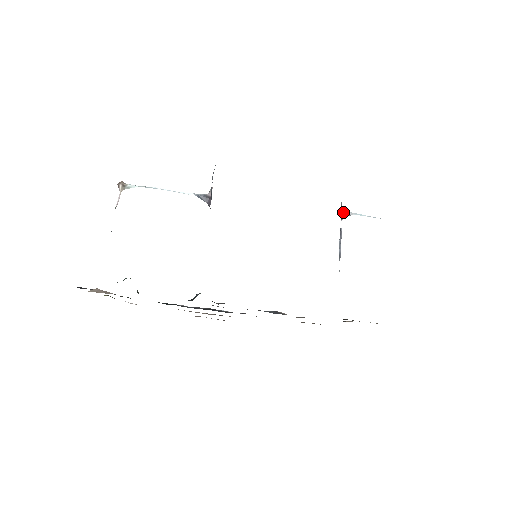
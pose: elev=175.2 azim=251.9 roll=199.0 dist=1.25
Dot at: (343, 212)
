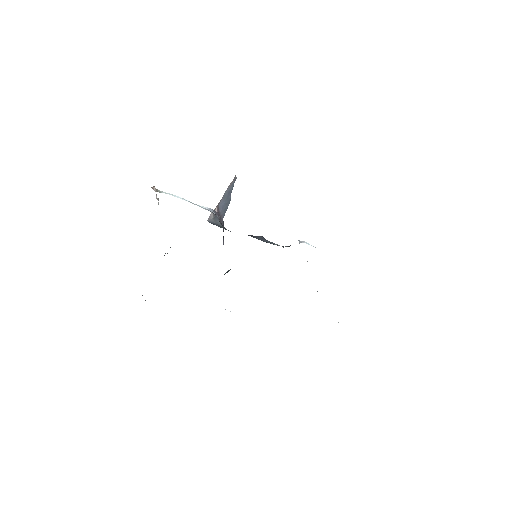
Dot at: (298, 240)
